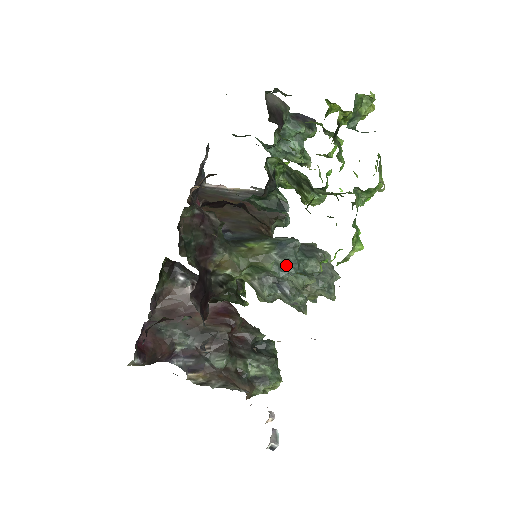
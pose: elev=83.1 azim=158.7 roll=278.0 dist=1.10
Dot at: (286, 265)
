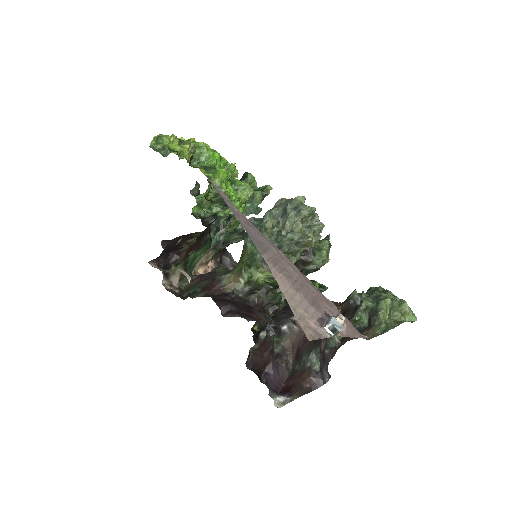
Dot at: occluded
